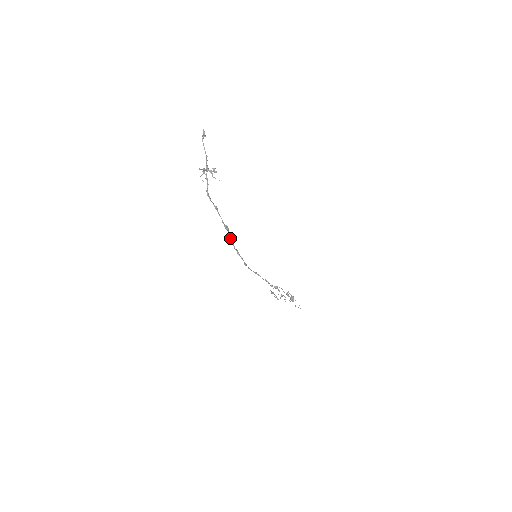
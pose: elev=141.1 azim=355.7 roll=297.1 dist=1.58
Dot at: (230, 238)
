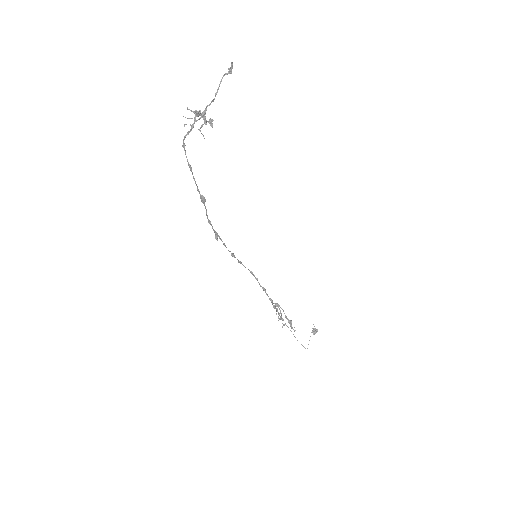
Dot at: occluded
